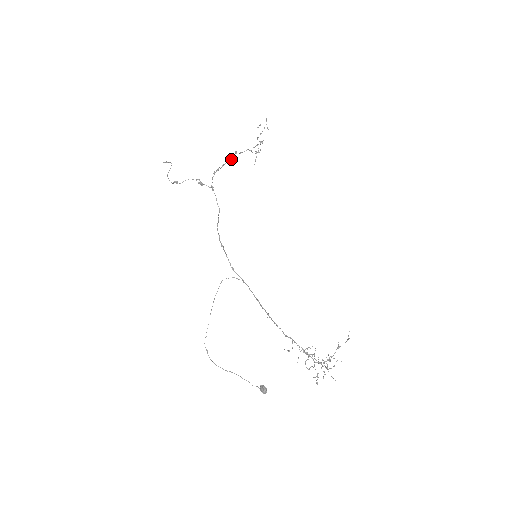
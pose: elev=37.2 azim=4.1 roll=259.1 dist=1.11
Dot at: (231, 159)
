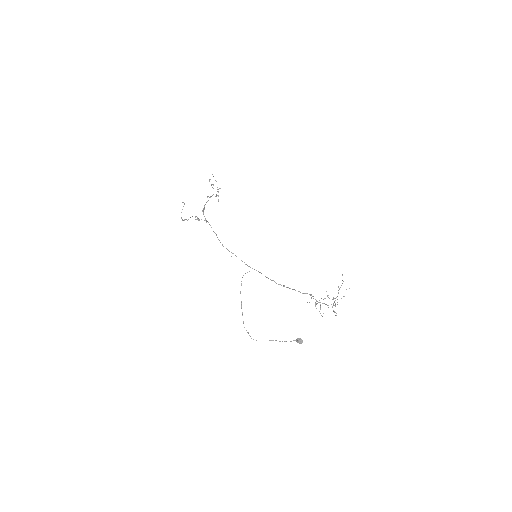
Dot at: occluded
